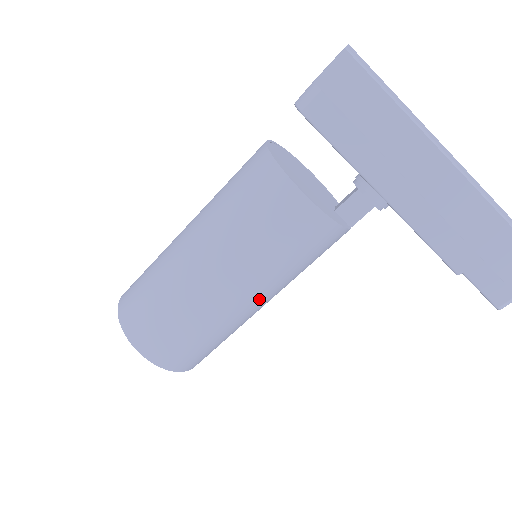
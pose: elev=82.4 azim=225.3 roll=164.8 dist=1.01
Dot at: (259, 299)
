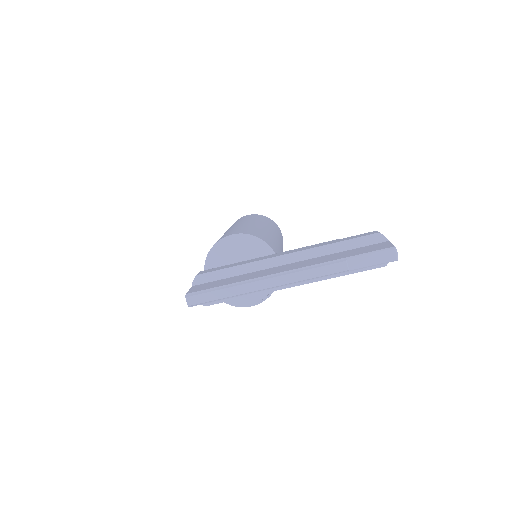
Dot at: occluded
